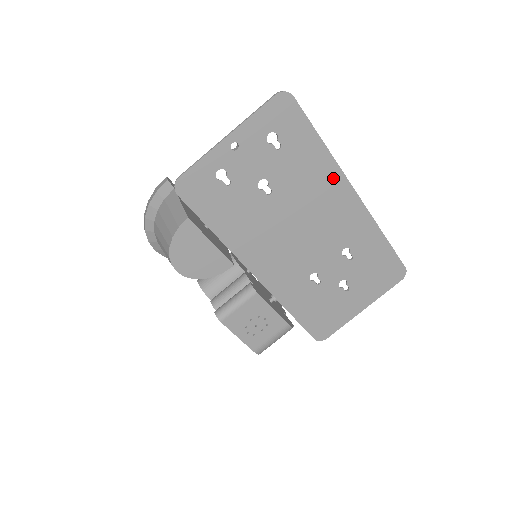
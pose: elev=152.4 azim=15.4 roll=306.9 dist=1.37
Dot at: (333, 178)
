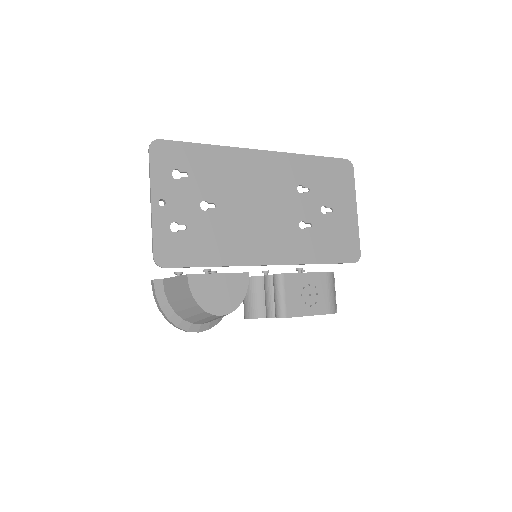
Dot at: (238, 157)
